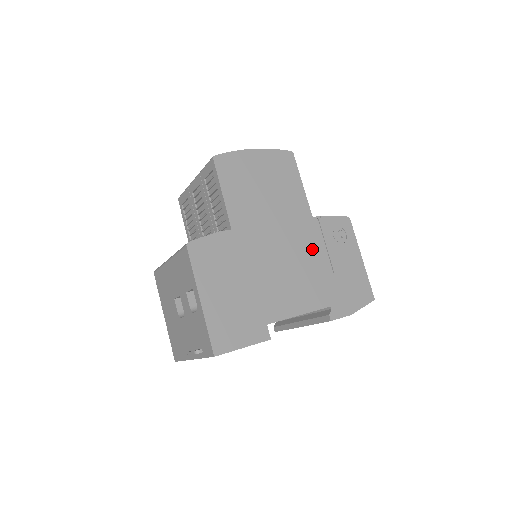
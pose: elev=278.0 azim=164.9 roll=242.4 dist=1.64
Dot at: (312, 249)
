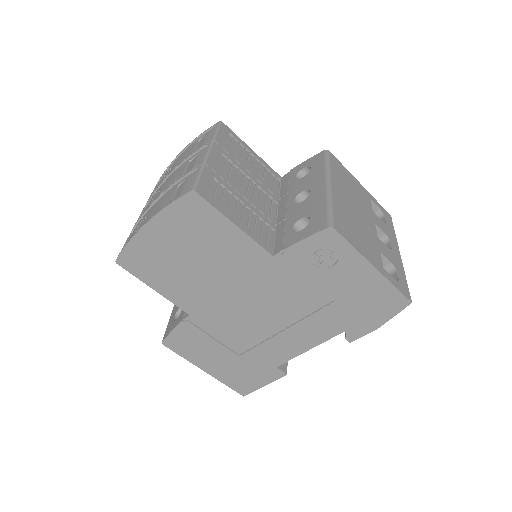
Dot at: (292, 290)
